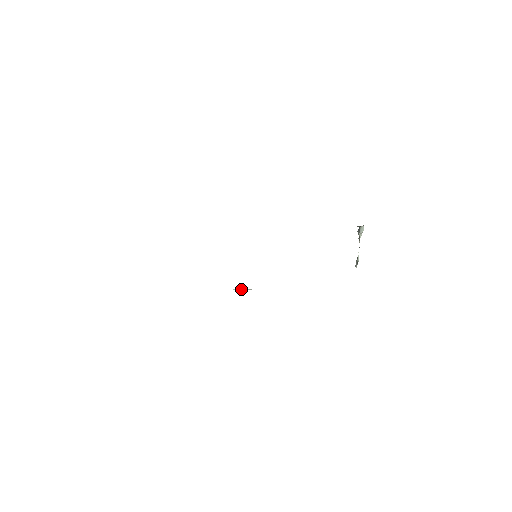
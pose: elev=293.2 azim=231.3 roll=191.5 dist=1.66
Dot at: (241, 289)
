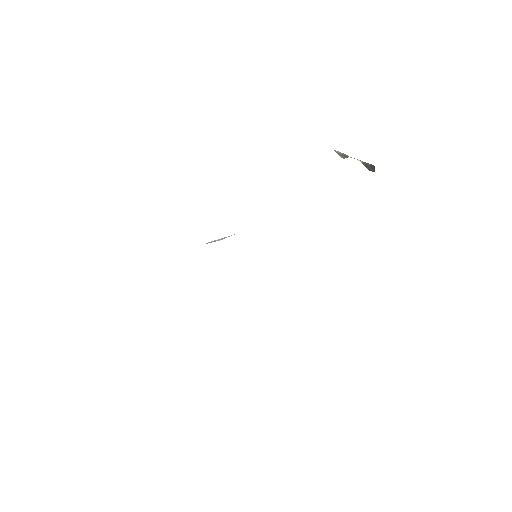
Dot at: (216, 240)
